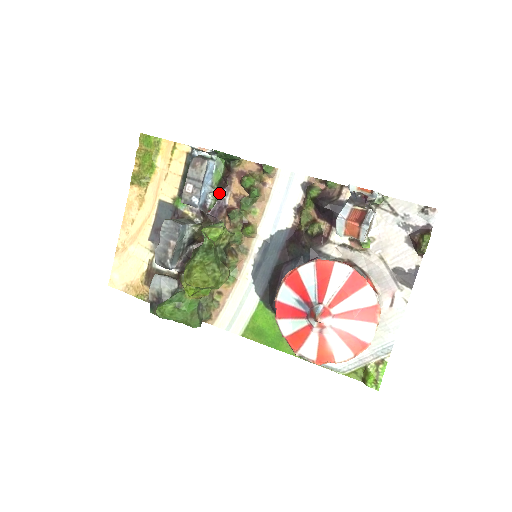
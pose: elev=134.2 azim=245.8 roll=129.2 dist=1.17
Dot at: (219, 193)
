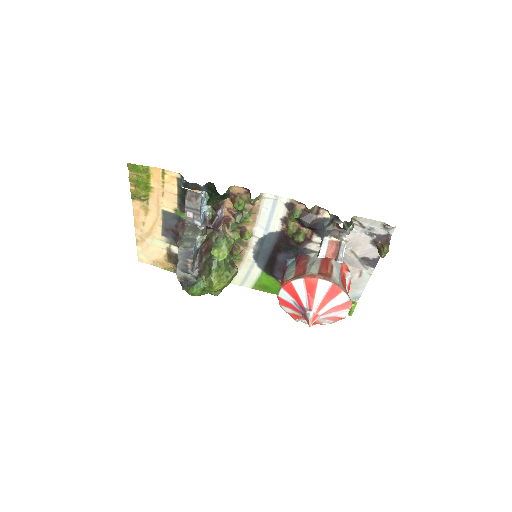
Dot at: (215, 210)
